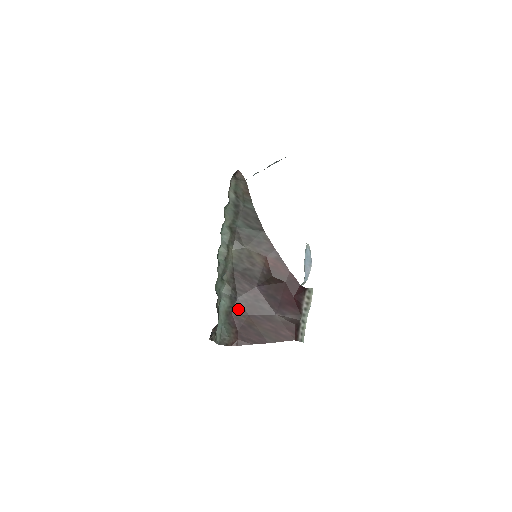
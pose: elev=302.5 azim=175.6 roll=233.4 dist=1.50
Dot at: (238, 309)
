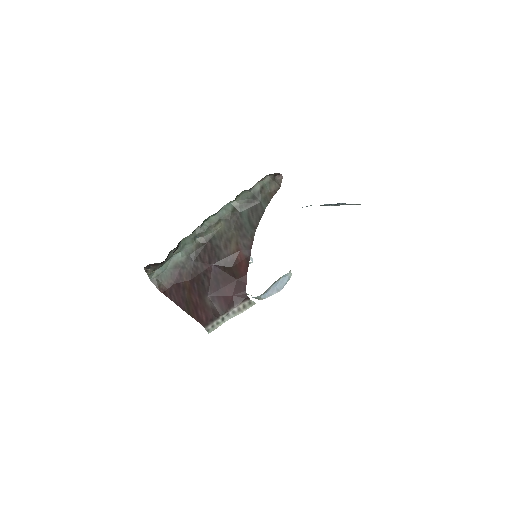
Dot at: (187, 269)
